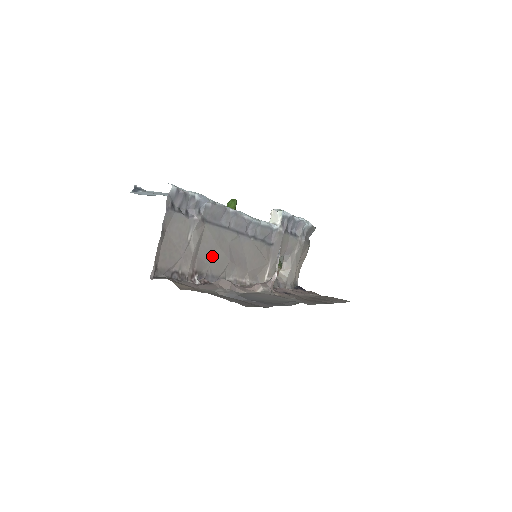
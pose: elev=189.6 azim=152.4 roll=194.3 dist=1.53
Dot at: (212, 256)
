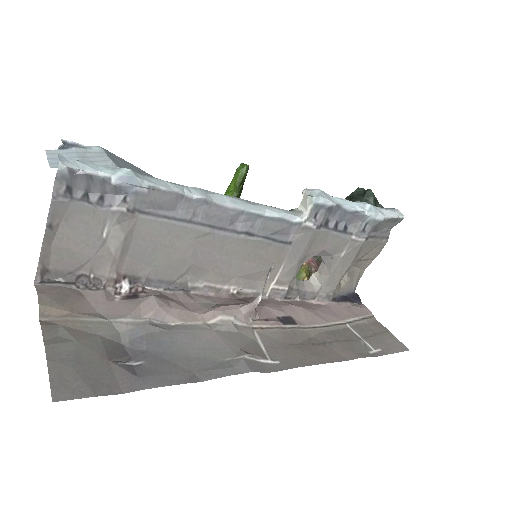
Dot at: (157, 257)
